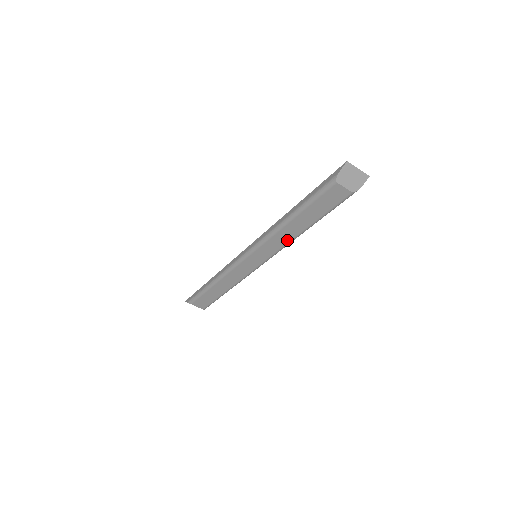
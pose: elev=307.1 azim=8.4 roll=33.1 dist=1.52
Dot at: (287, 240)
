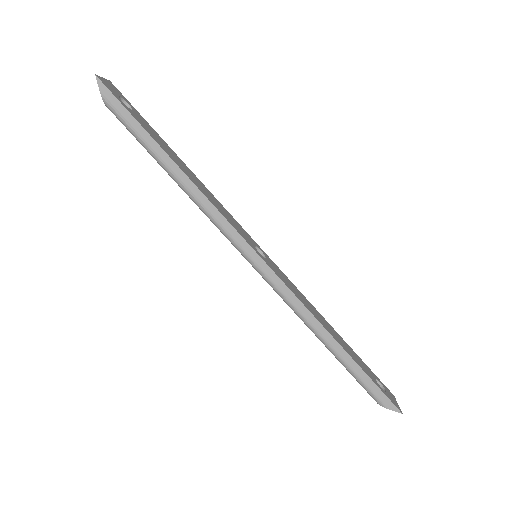
Dot at: occluded
